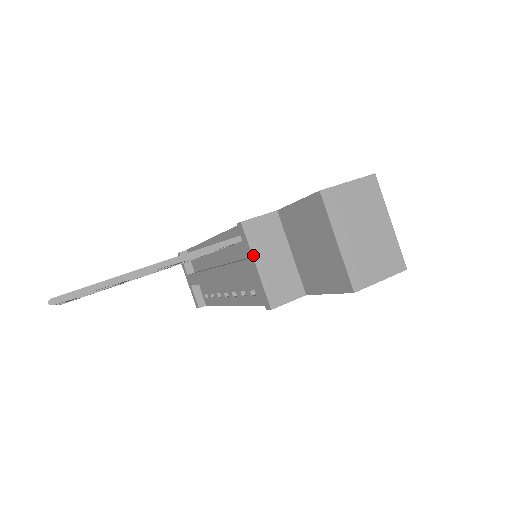
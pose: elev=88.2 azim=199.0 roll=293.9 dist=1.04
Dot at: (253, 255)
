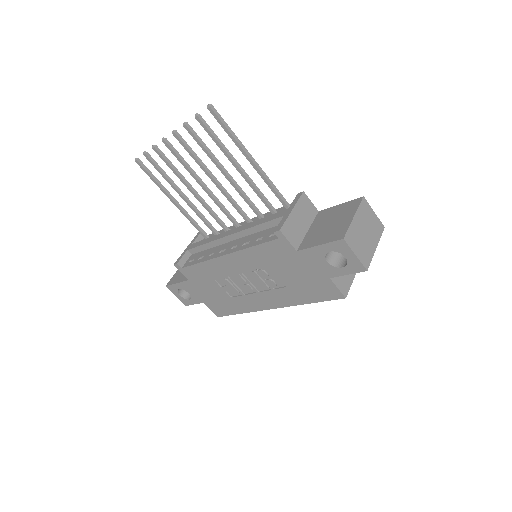
Dot at: (295, 206)
